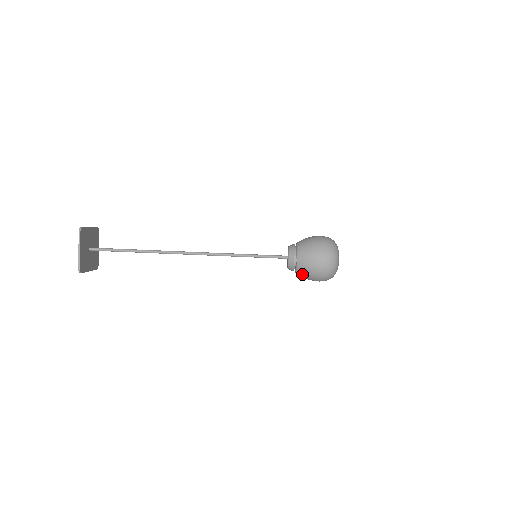
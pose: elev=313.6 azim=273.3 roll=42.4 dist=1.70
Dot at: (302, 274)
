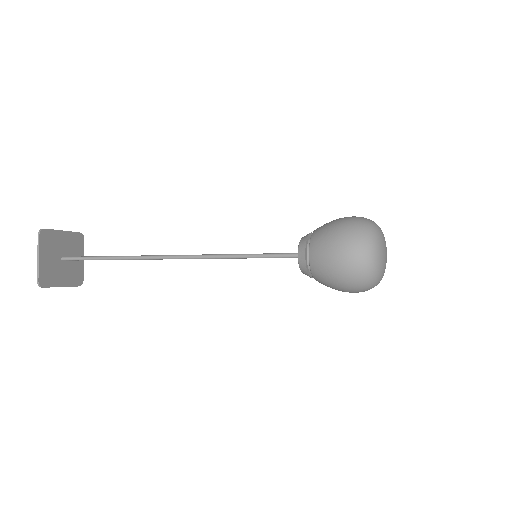
Dot at: (321, 280)
